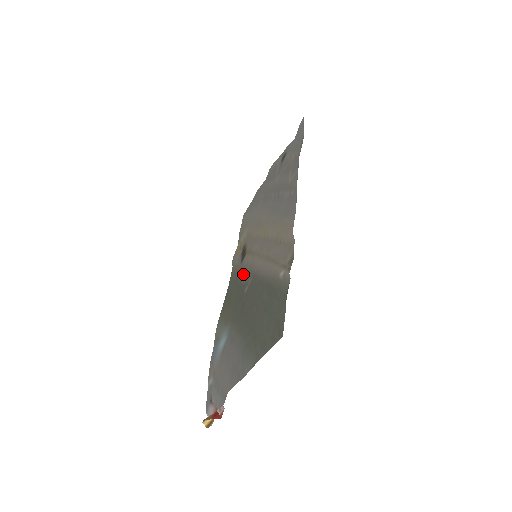
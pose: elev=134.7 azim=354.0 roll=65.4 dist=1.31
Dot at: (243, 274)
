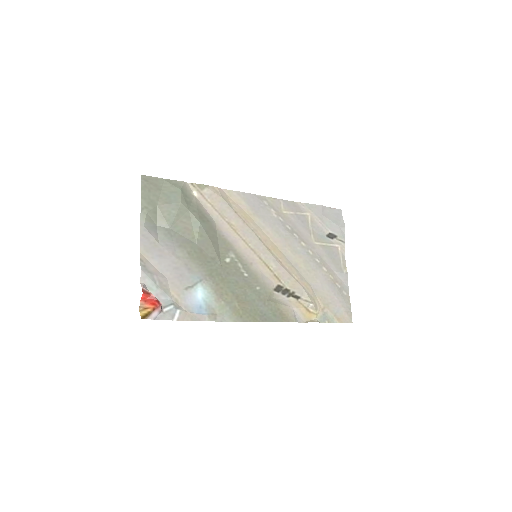
Dot at: (255, 279)
